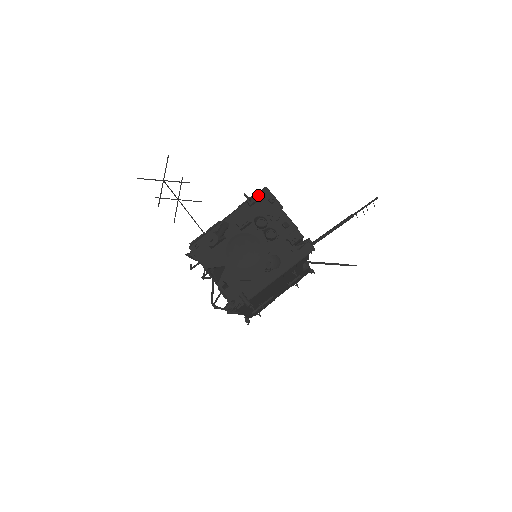
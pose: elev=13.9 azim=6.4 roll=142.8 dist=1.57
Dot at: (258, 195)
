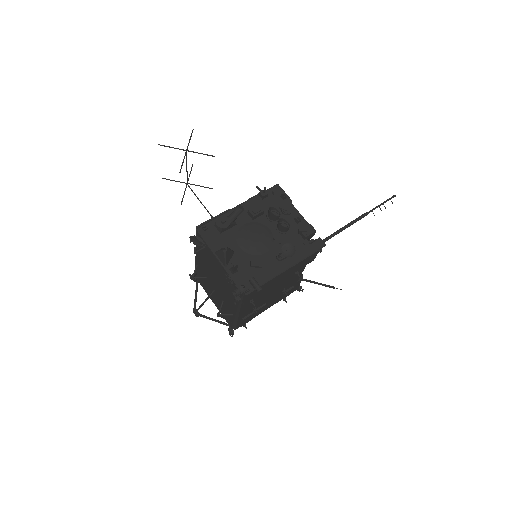
Dot at: (270, 190)
